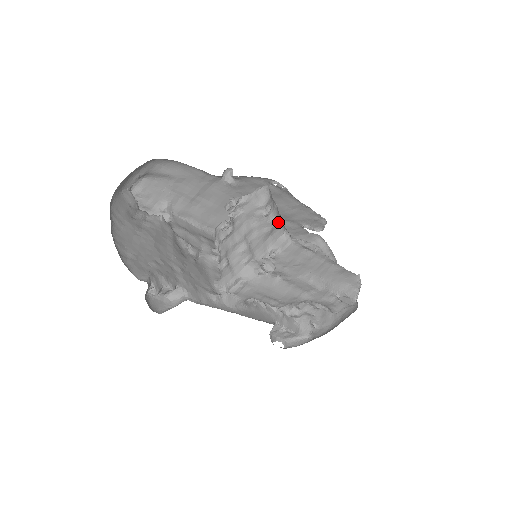
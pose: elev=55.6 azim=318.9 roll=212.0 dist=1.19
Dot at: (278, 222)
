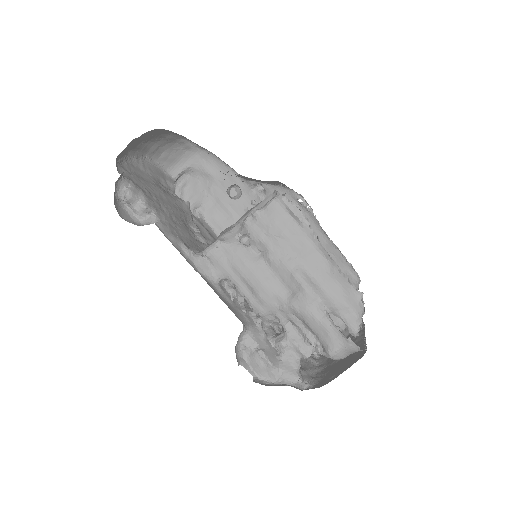
Dot at: occluded
